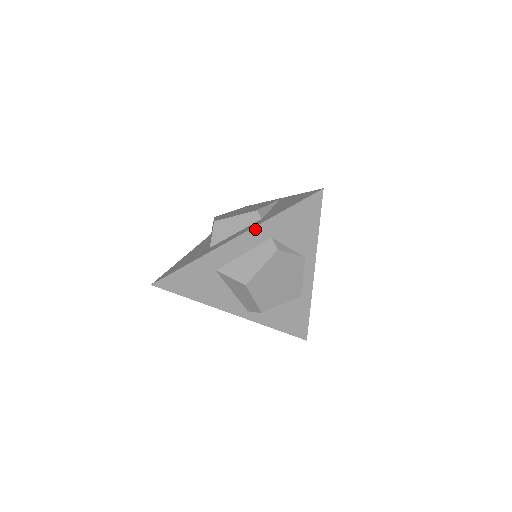
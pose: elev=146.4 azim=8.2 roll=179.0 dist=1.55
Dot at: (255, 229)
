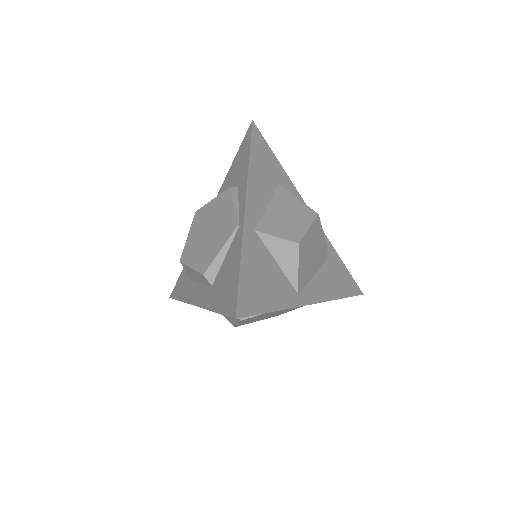
Dot at: occluded
